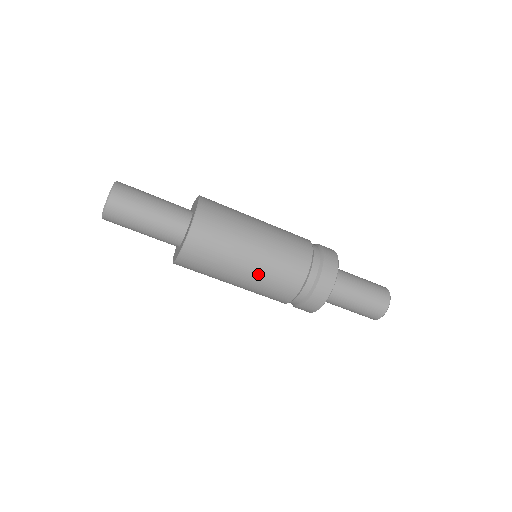
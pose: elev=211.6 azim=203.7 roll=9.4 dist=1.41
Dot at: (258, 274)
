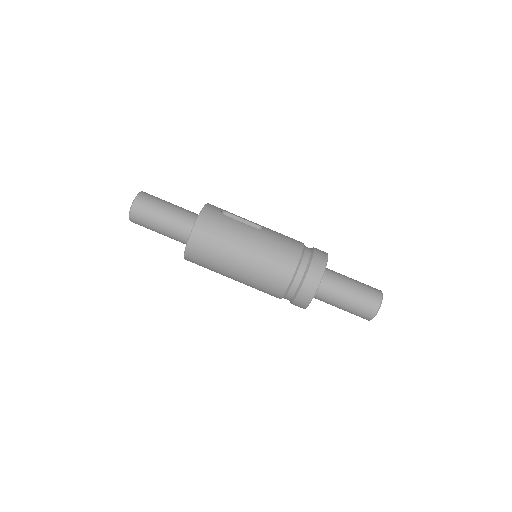
Dot at: occluded
